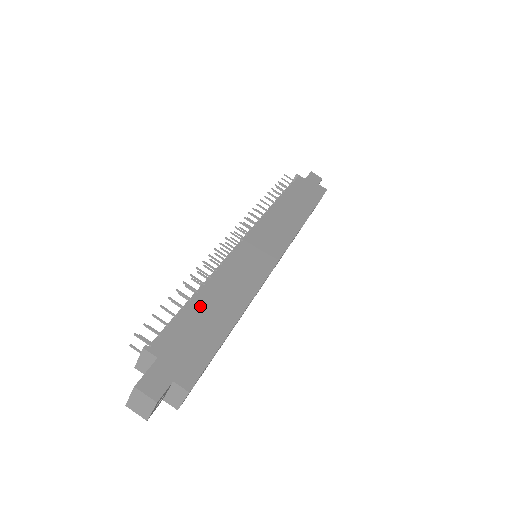
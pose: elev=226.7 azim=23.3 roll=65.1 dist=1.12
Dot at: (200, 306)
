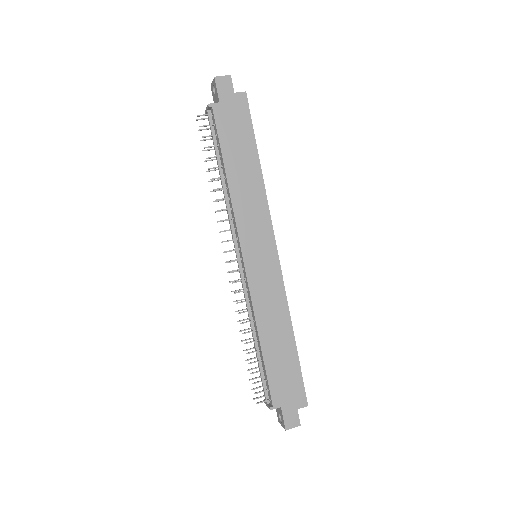
Dot at: (270, 354)
